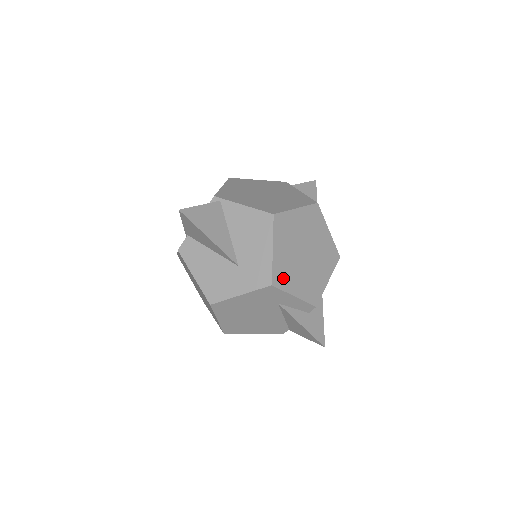
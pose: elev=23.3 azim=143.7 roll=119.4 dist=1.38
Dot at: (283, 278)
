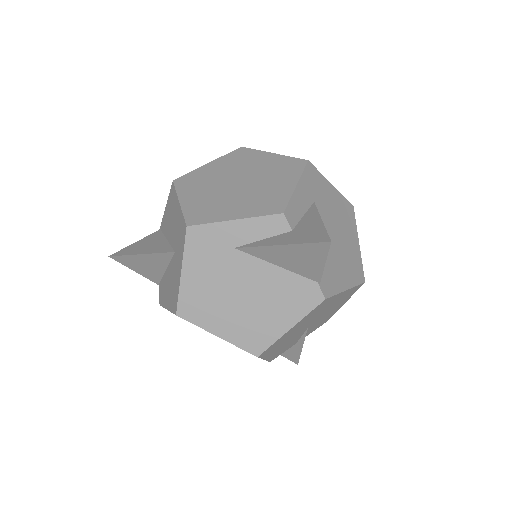
Dot at: (205, 214)
